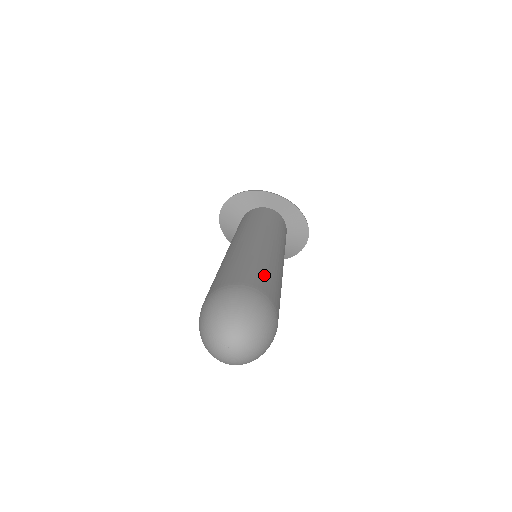
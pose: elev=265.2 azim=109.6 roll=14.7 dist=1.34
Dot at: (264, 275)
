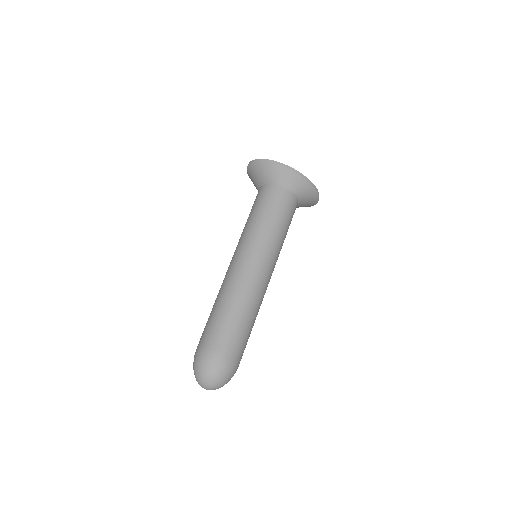
Dot at: (241, 337)
